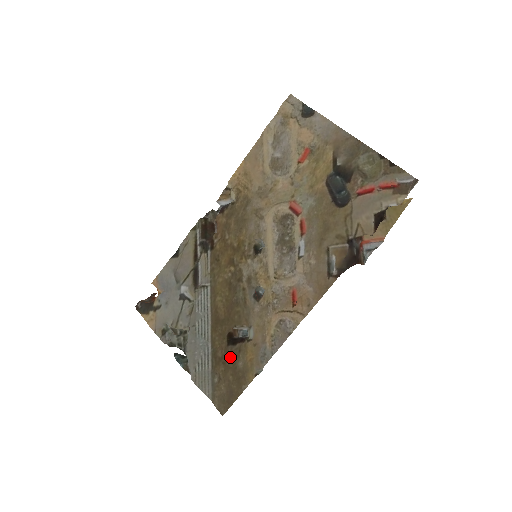
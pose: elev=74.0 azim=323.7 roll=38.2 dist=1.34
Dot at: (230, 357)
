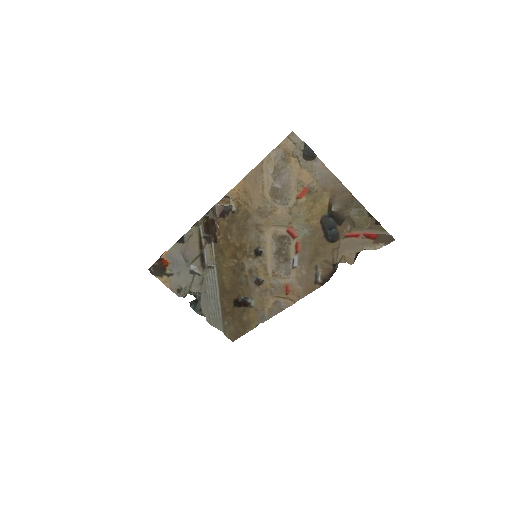
Dot at: (236, 313)
